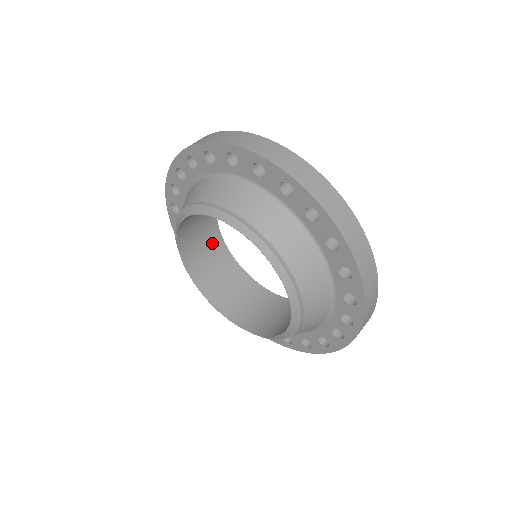
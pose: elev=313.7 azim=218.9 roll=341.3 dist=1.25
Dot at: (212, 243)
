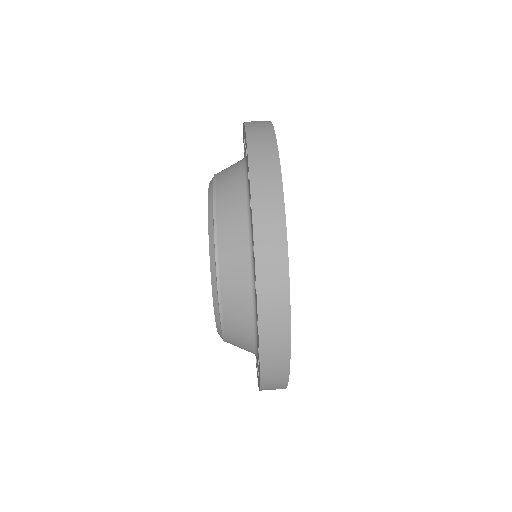
Dot at: occluded
